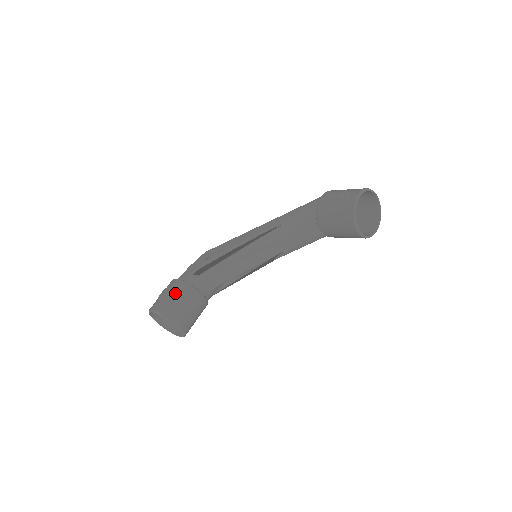
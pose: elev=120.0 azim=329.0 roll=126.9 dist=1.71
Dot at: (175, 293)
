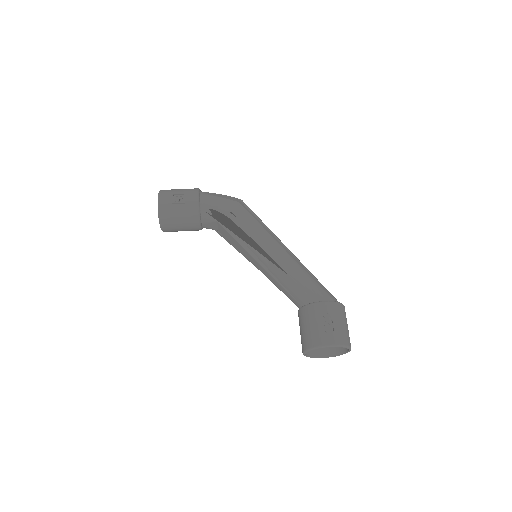
Dot at: (183, 208)
